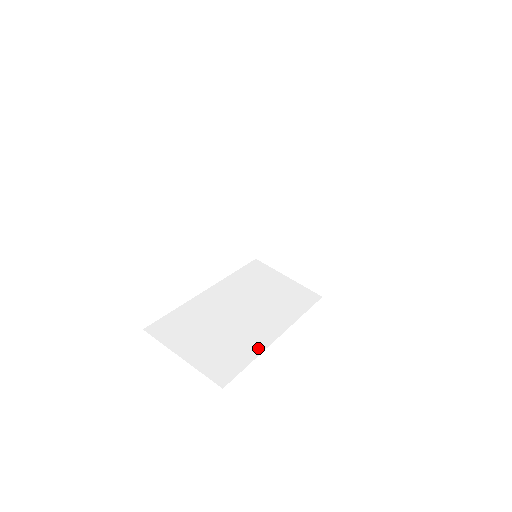
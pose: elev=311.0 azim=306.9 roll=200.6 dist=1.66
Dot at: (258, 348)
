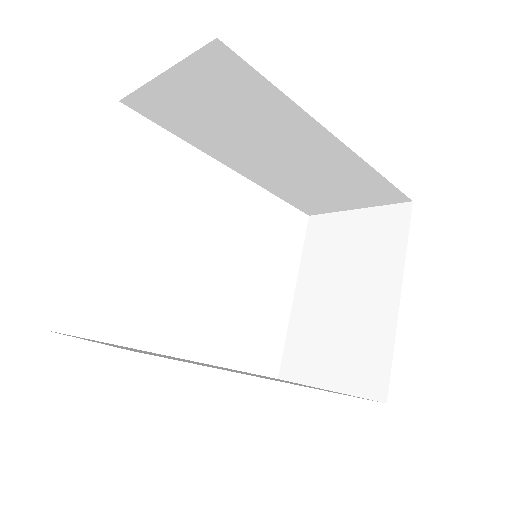
Dot at: occluded
